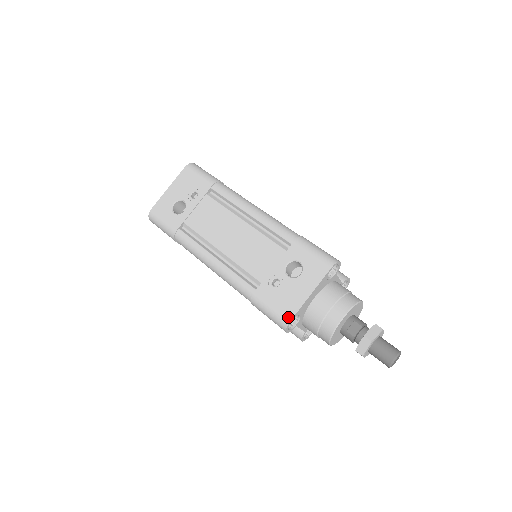
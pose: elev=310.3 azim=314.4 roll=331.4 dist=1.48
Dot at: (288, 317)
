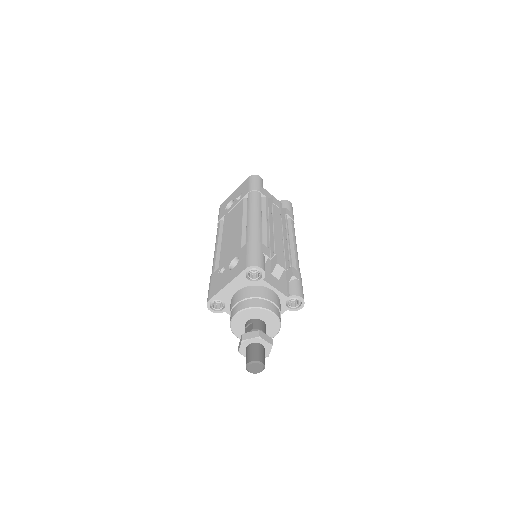
Dot at: (210, 297)
